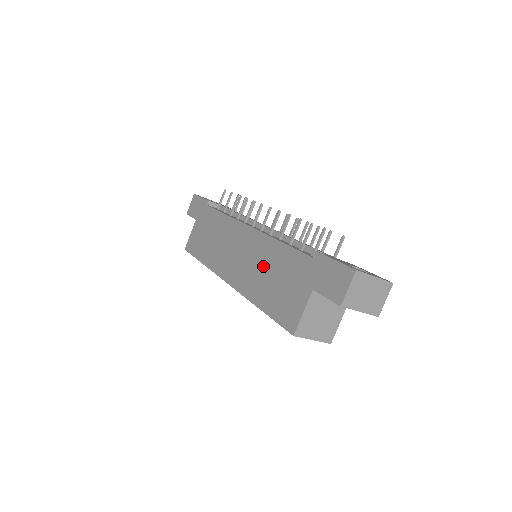
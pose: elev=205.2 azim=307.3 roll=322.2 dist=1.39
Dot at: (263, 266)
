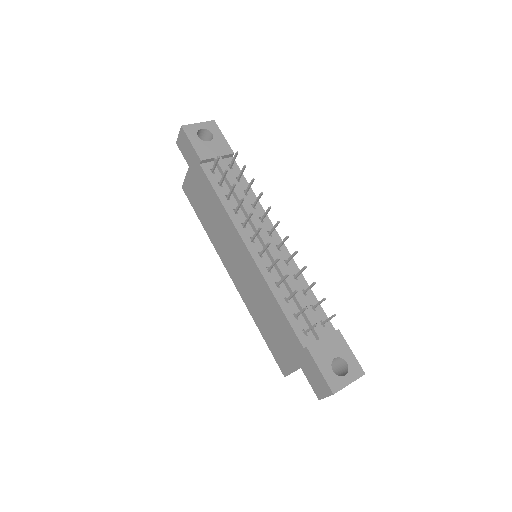
Dot at: (262, 303)
